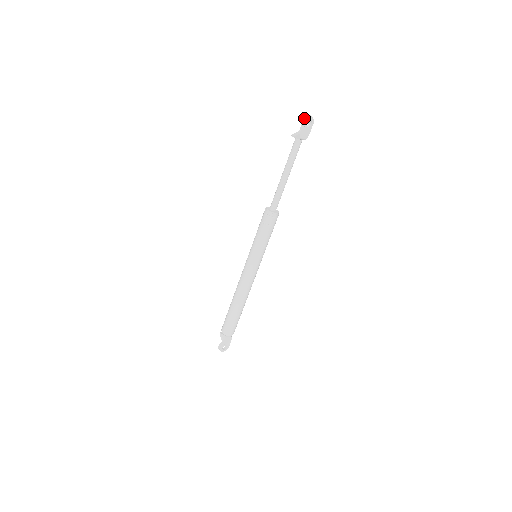
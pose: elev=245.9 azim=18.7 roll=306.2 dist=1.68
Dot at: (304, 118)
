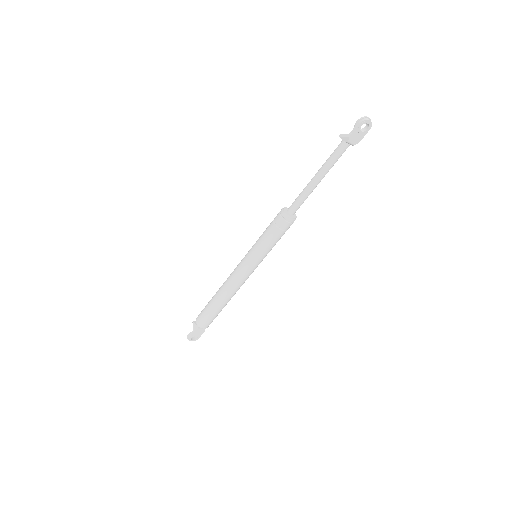
Dot at: (361, 120)
